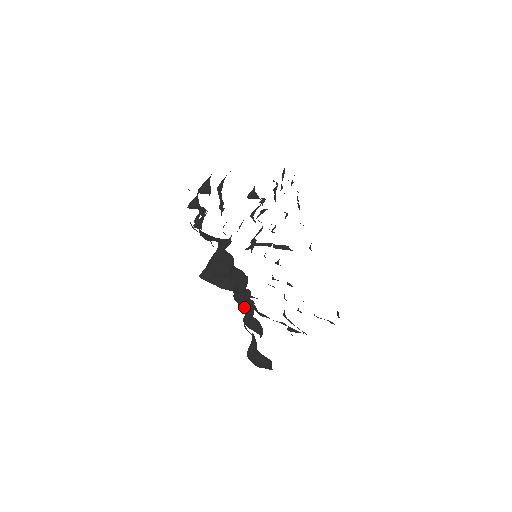
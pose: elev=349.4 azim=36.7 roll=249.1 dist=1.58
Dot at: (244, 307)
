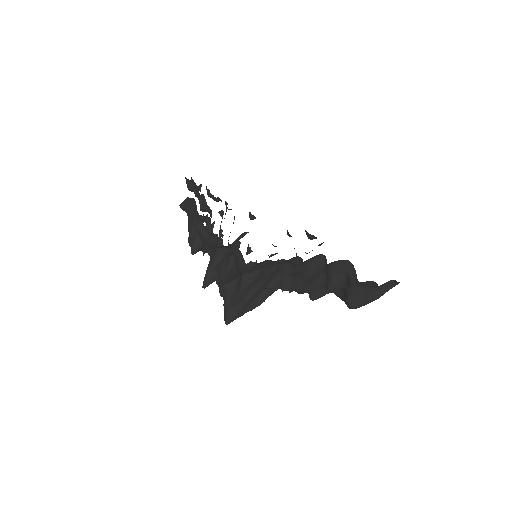
Dot at: (312, 286)
